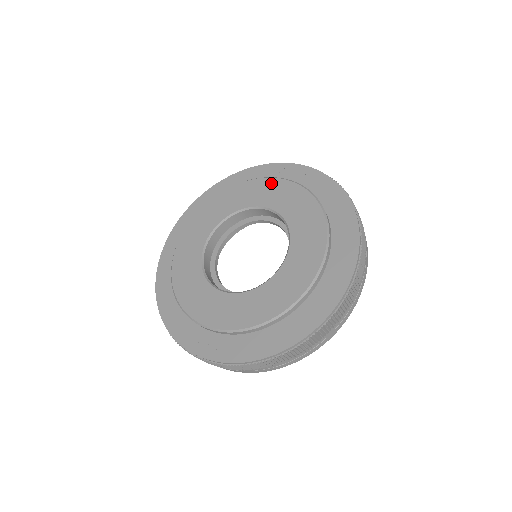
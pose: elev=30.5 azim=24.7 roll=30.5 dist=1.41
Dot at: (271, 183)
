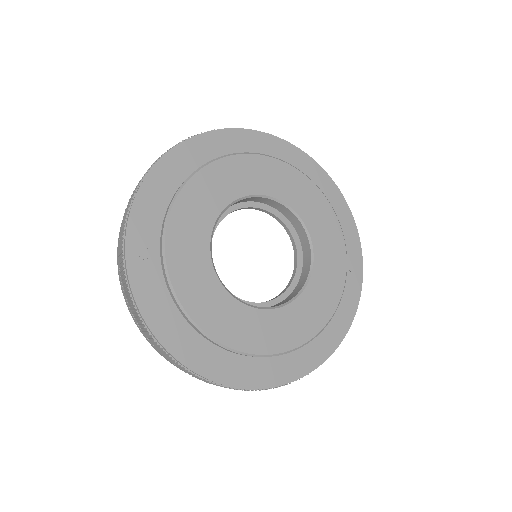
Dot at: (339, 245)
